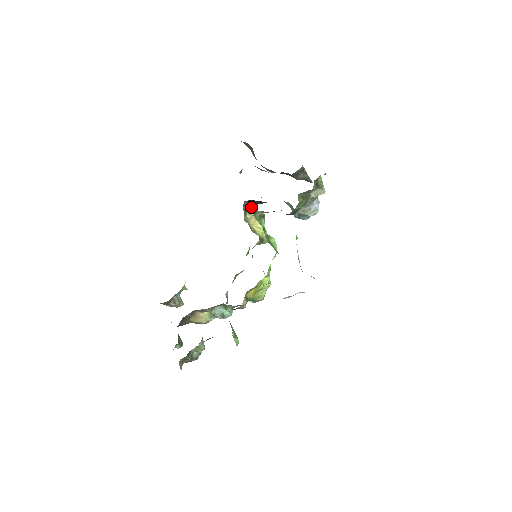
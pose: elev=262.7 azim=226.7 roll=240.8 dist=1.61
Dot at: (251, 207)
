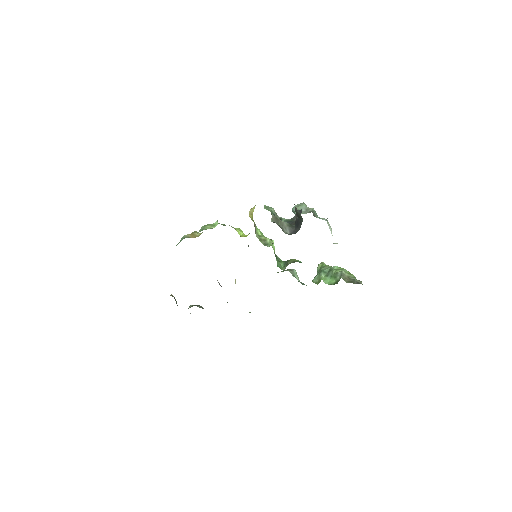
Dot at: occluded
